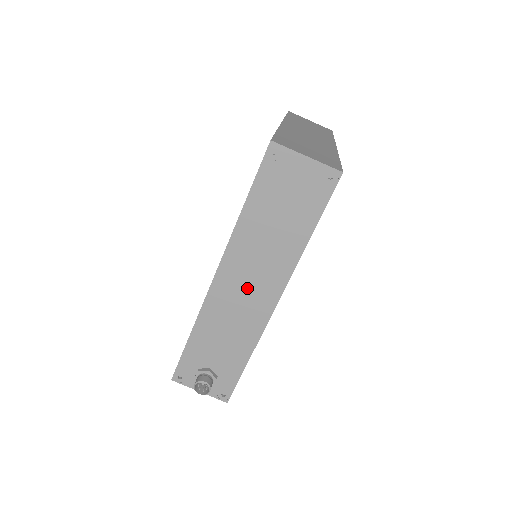
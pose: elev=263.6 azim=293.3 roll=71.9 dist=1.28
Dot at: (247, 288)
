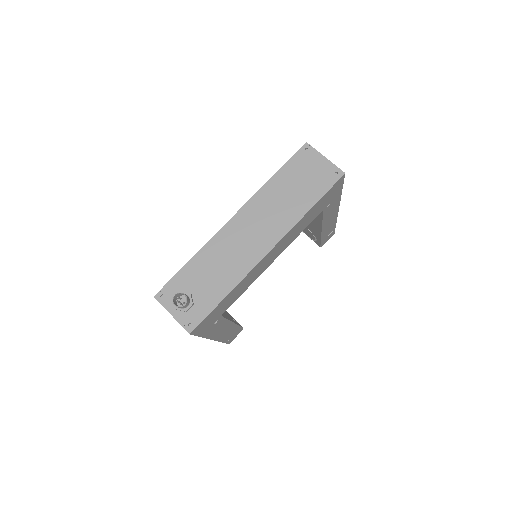
Dot at: (251, 234)
